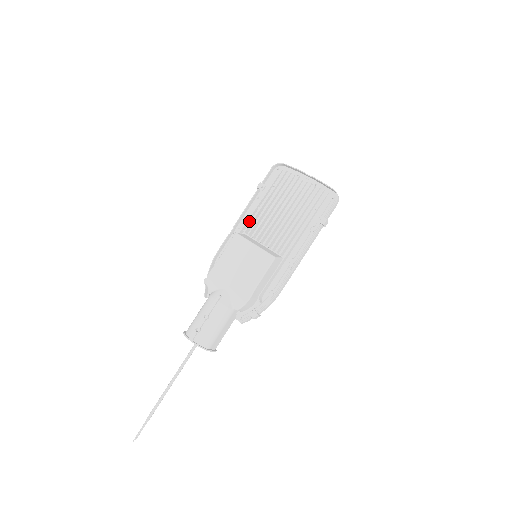
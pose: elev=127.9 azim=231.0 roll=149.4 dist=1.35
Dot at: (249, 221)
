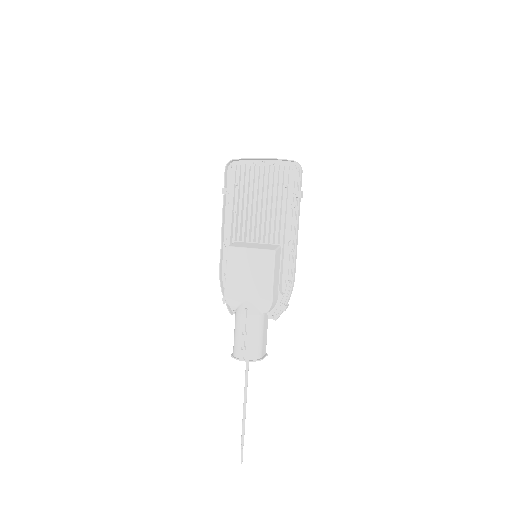
Dot at: (232, 228)
